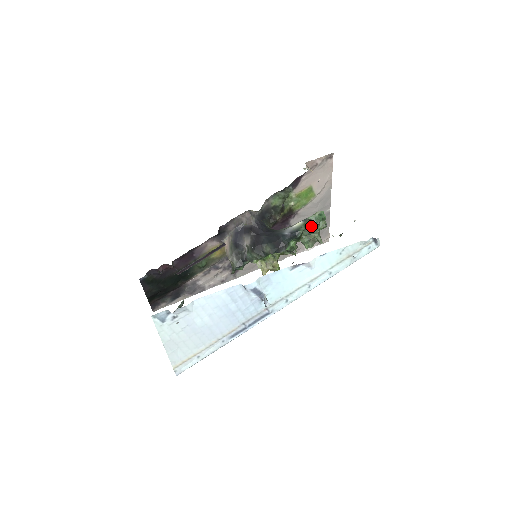
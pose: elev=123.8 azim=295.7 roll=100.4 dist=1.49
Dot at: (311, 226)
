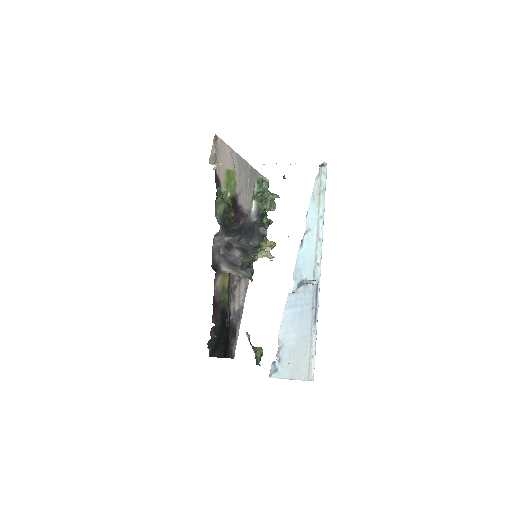
Dot at: (261, 195)
